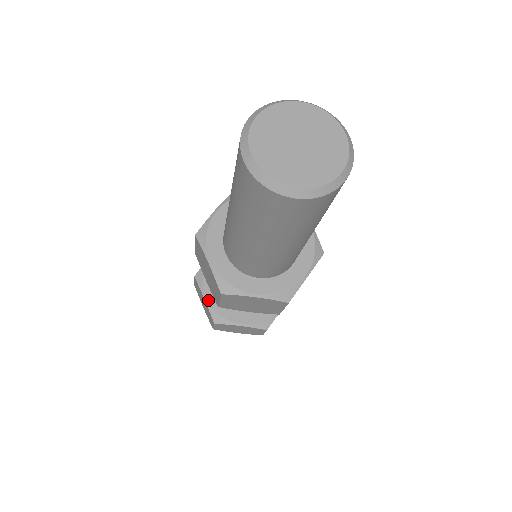
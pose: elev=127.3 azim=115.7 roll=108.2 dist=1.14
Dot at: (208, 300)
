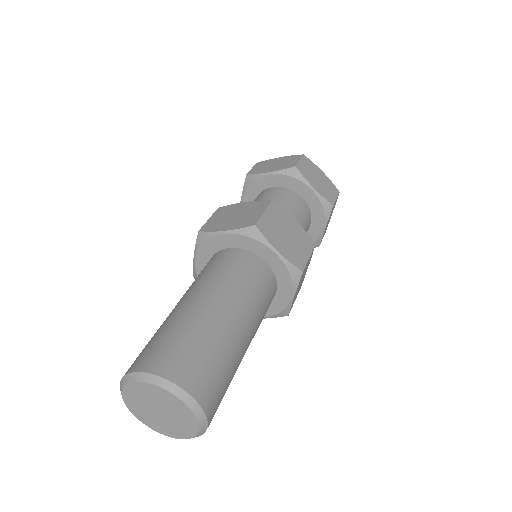
Dot at: occluded
